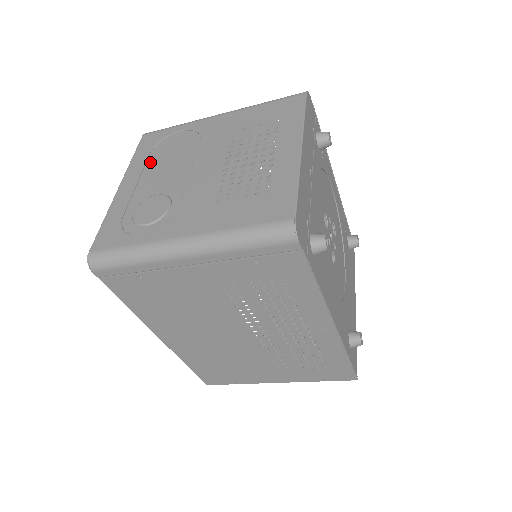
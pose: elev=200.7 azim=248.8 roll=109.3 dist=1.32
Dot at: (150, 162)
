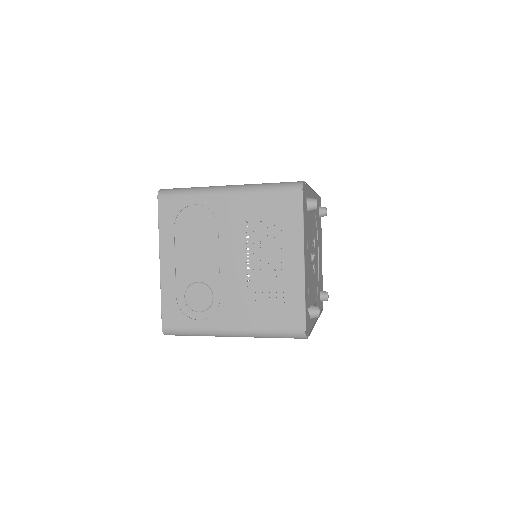
Dot at: (178, 239)
